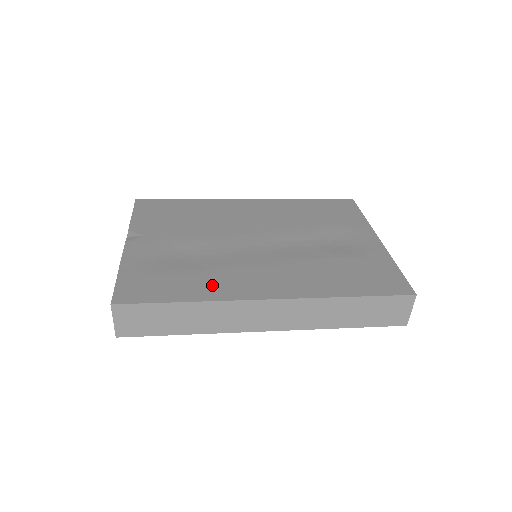
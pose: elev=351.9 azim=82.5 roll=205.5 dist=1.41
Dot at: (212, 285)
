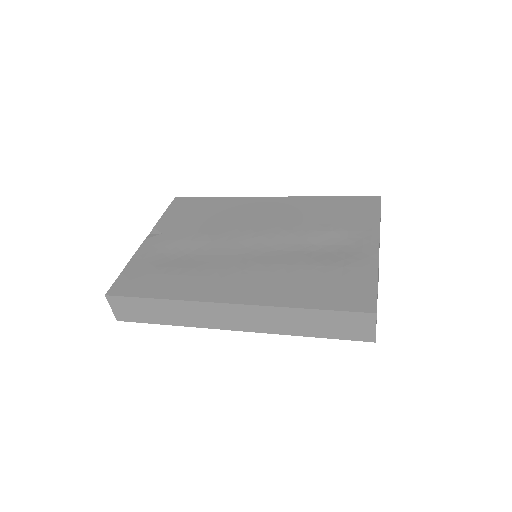
Dot at: (188, 285)
